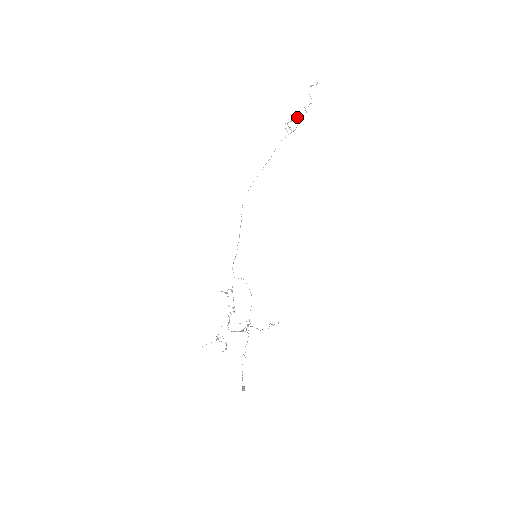
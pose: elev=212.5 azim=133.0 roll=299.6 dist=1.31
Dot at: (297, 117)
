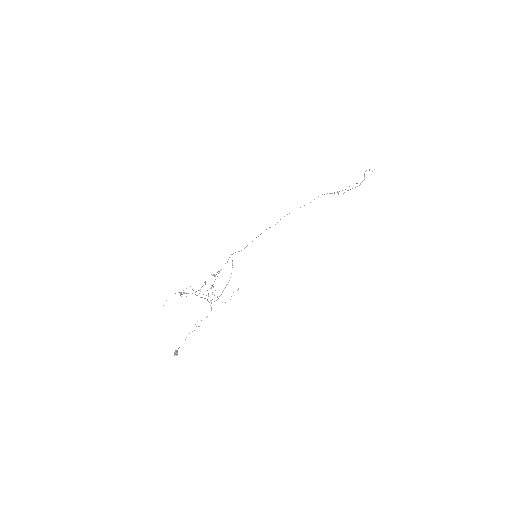
Dot at: occluded
